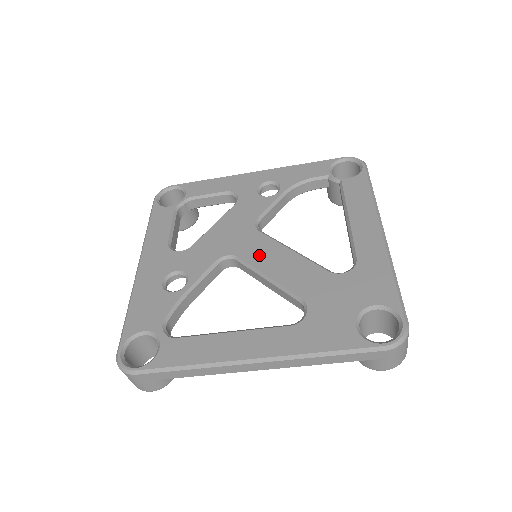
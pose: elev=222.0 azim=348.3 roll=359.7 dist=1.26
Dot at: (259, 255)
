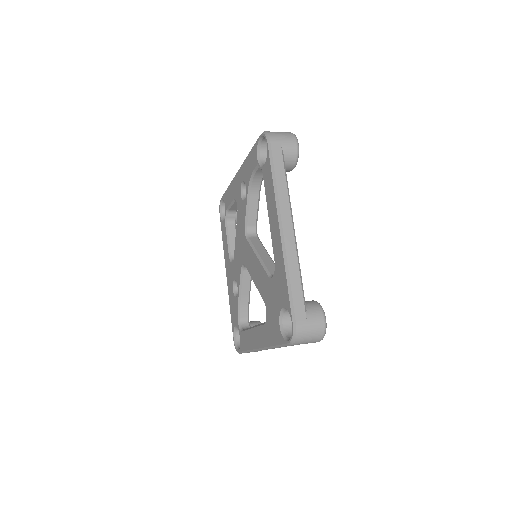
Dot at: (249, 263)
